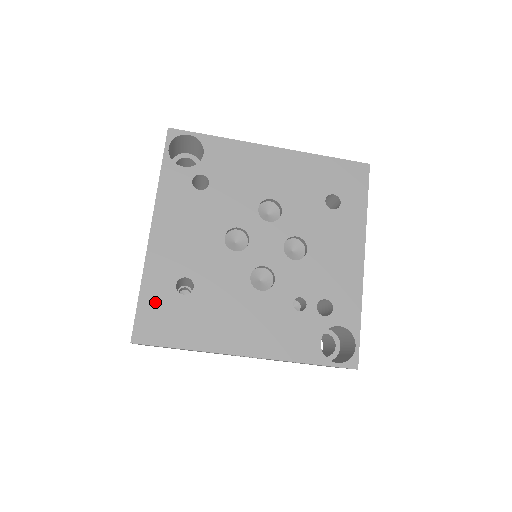
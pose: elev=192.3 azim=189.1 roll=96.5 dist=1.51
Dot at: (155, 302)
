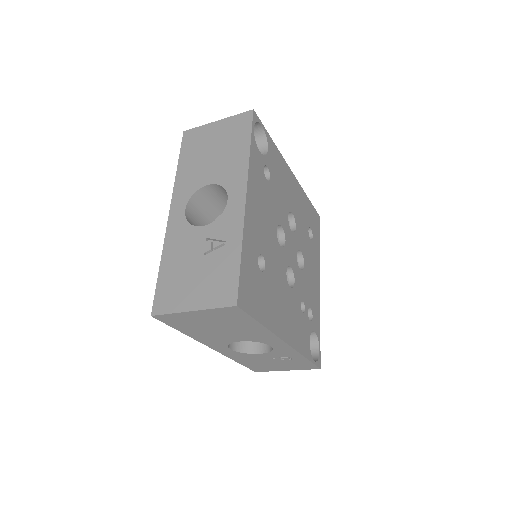
Dot at: (249, 270)
